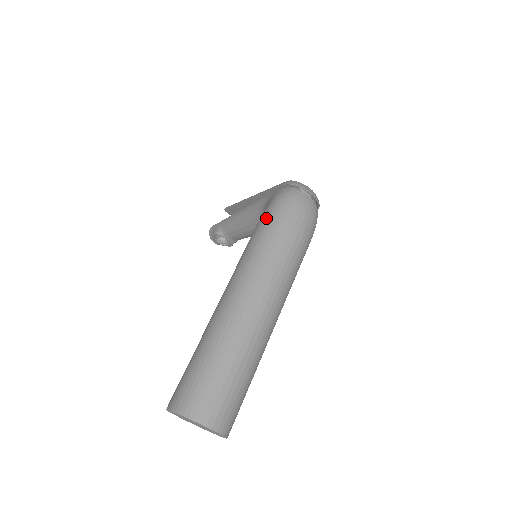
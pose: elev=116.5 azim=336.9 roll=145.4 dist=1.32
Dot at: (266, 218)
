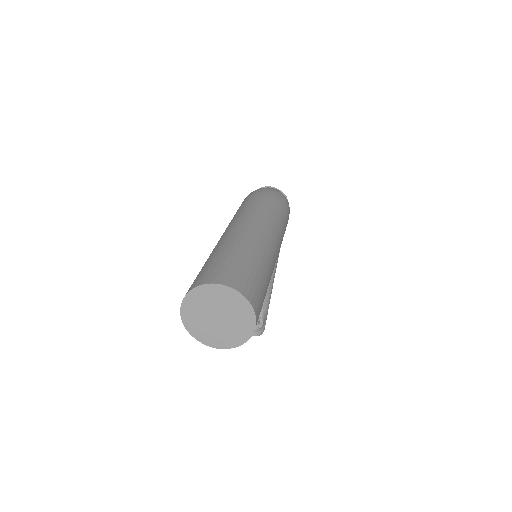
Dot at: occluded
